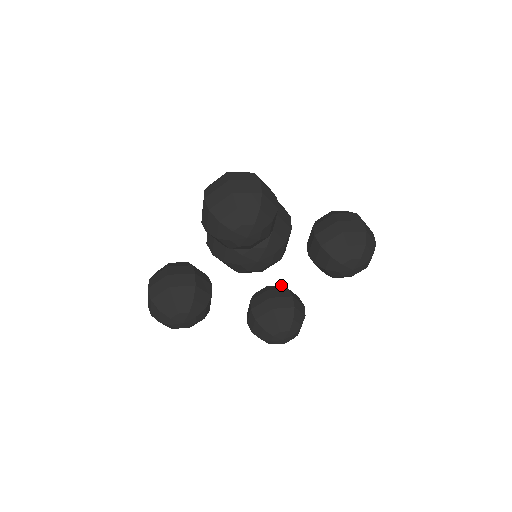
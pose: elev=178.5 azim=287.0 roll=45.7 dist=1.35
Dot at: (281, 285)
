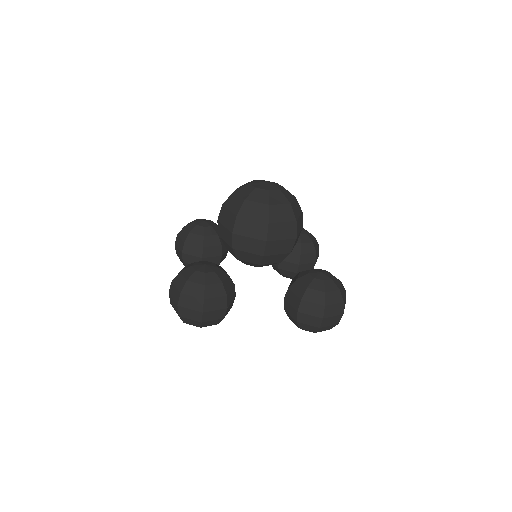
Dot at: (300, 243)
